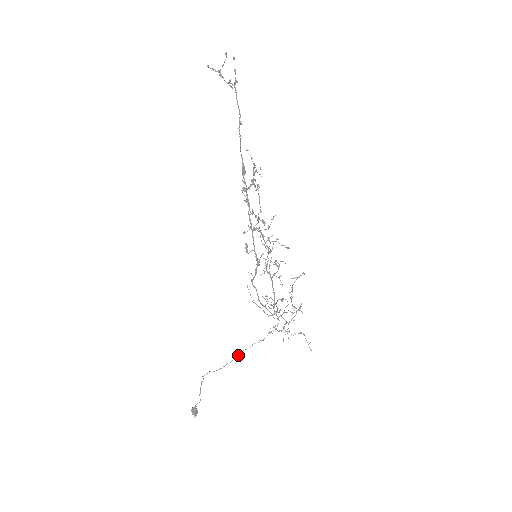
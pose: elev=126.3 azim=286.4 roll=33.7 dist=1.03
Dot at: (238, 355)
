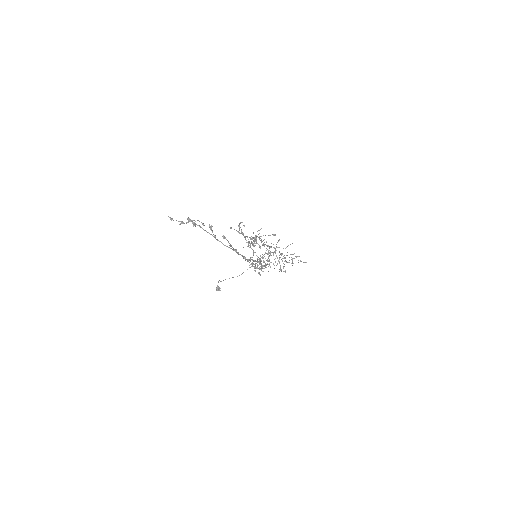
Dot at: occluded
